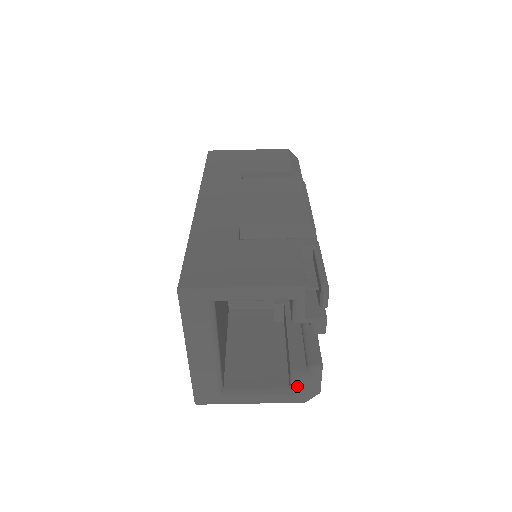
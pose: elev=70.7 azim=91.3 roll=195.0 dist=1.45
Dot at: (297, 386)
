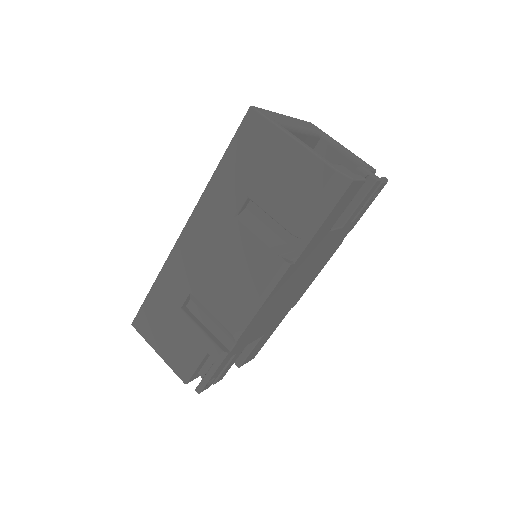
Dot at: (339, 165)
